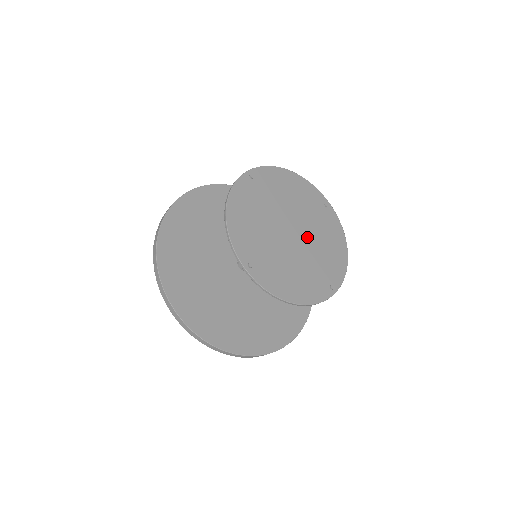
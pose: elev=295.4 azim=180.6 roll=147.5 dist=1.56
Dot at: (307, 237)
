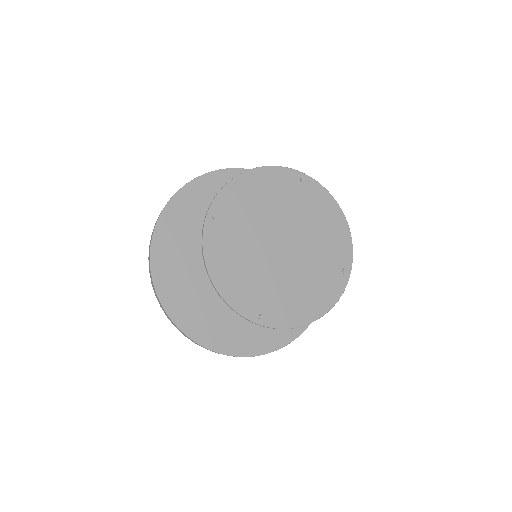
Dot at: (292, 264)
